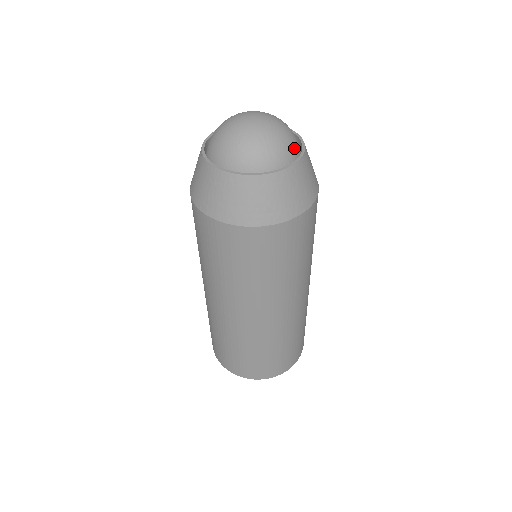
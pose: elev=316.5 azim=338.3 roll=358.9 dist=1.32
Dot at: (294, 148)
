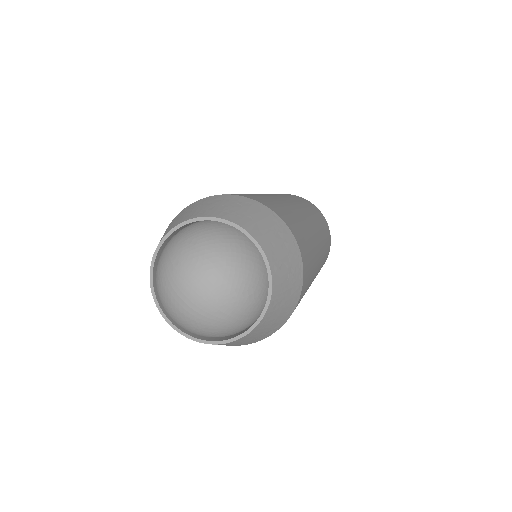
Dot at: (258, 281)
